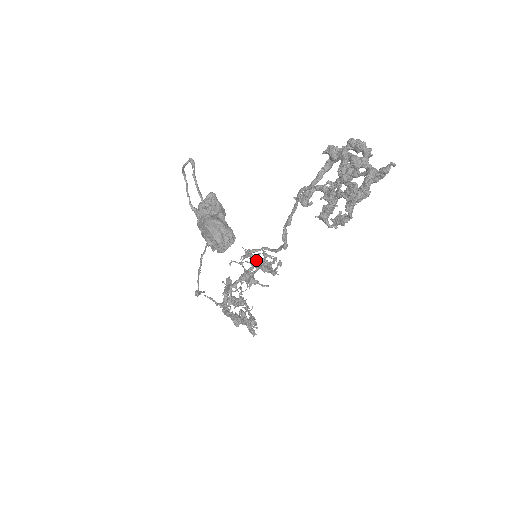
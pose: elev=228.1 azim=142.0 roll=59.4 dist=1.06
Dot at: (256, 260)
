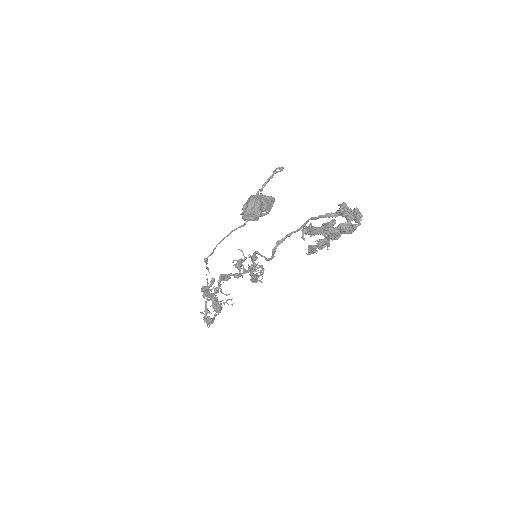
Dot at: occluded
